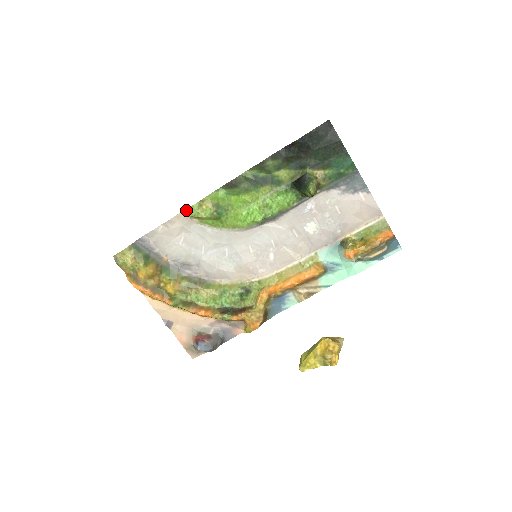
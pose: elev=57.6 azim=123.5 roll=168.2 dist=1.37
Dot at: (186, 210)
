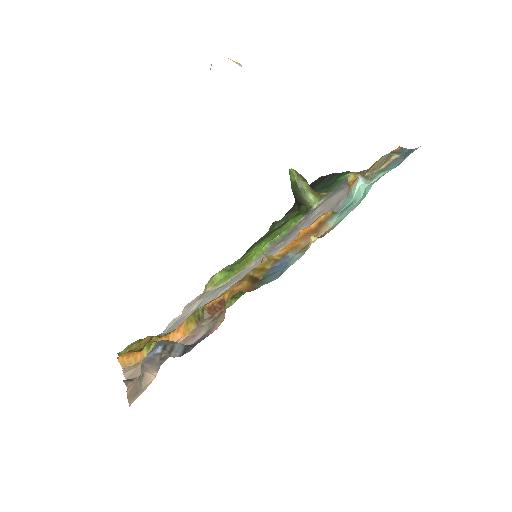
Dot at: (205, 286)
